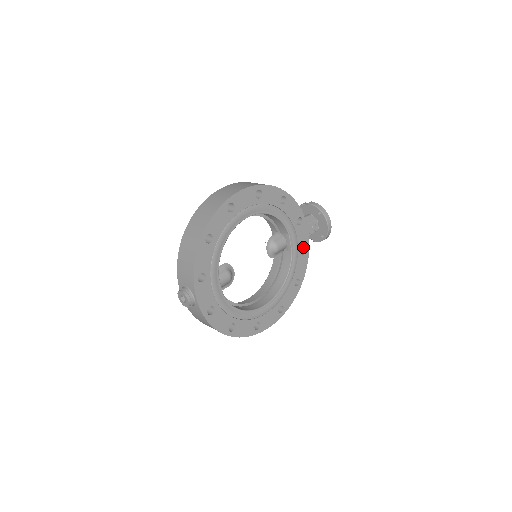
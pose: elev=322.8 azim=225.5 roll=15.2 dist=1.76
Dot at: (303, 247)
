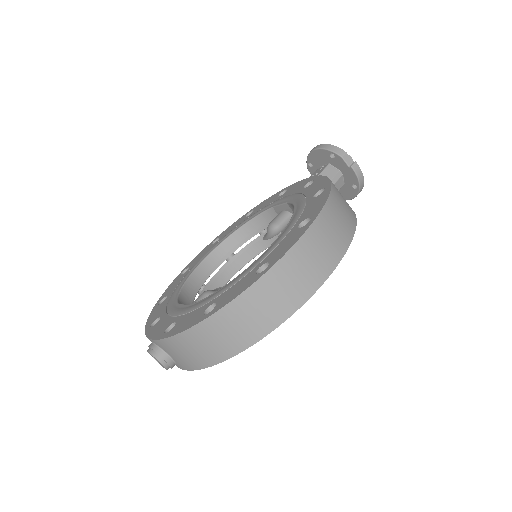
Dot at: occluded
